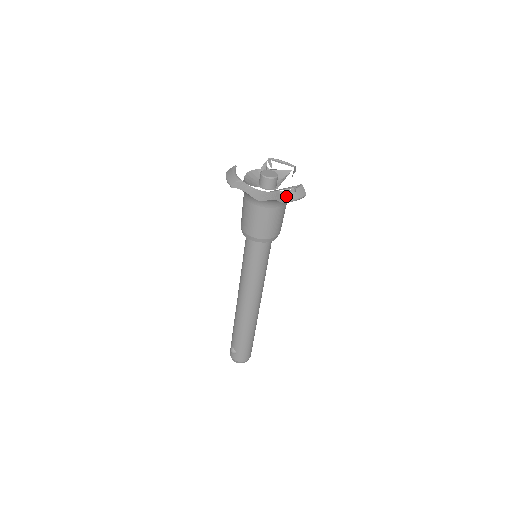
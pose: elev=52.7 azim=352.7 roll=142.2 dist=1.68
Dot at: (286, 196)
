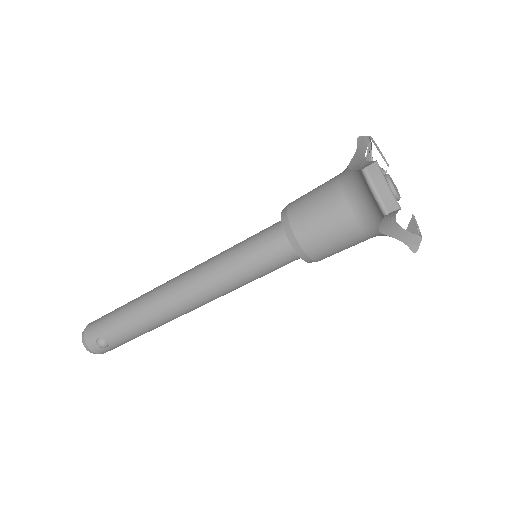
Dot at: occluded
